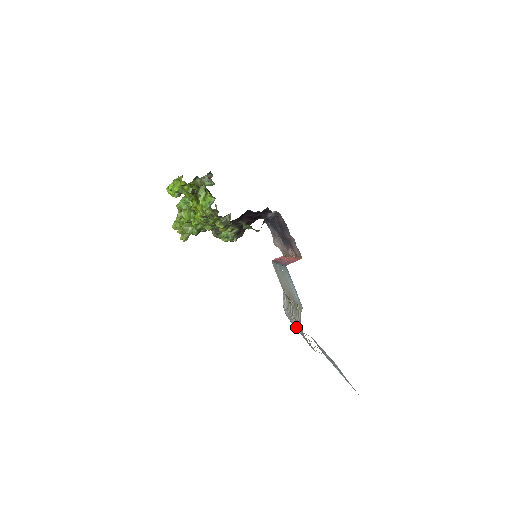
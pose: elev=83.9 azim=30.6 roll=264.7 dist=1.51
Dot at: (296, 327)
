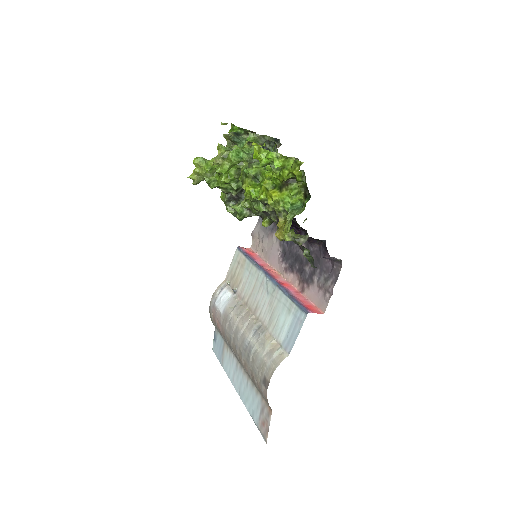
Dot at: (240, 342)
